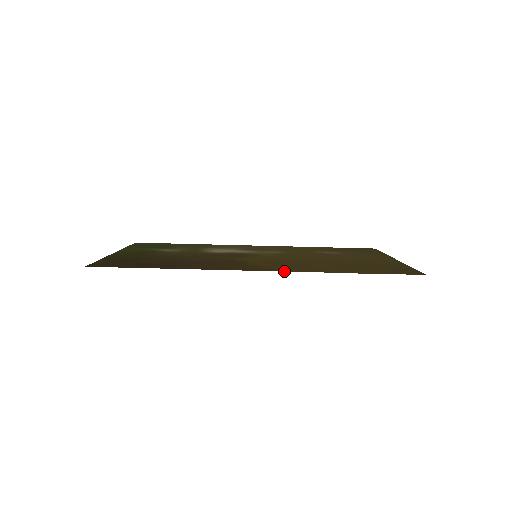
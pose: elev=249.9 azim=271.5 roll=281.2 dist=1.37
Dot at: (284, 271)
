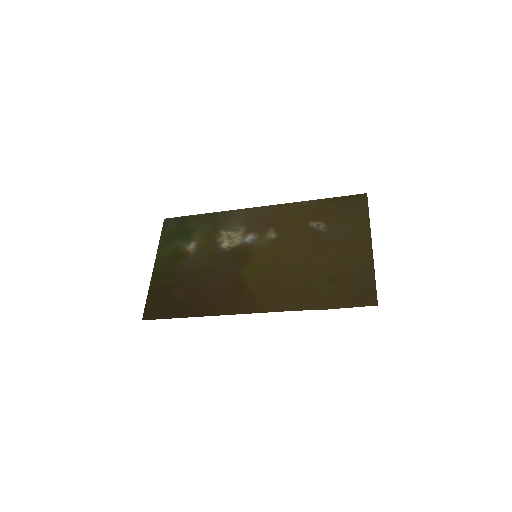
Dot at: occluded
